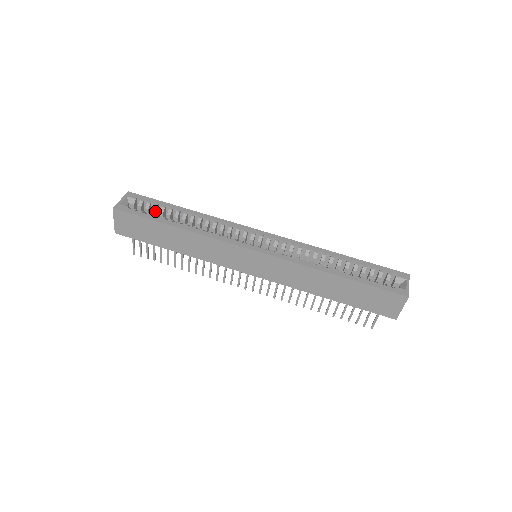
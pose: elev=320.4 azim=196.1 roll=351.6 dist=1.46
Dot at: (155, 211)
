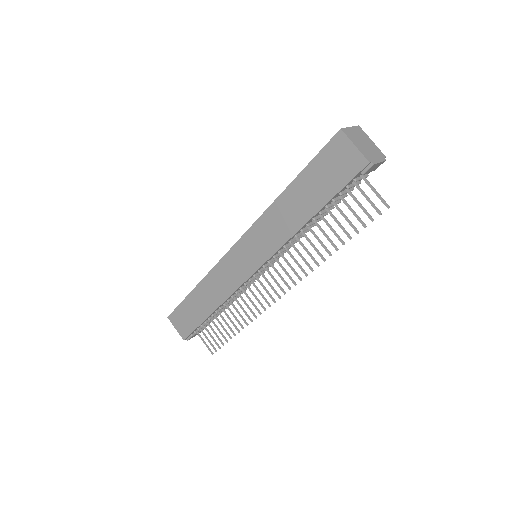
Dot at: occluded
